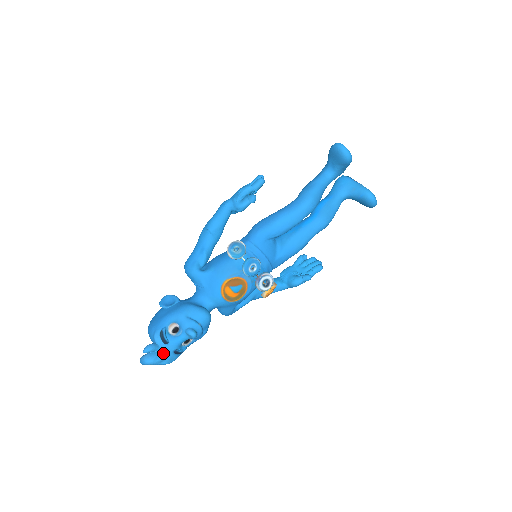
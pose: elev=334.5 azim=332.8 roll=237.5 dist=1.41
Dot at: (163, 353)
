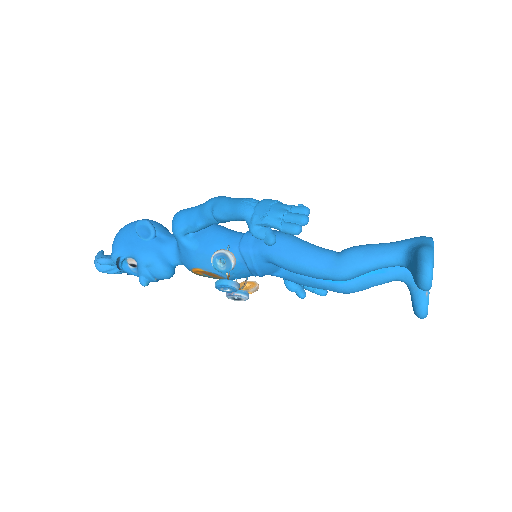
Dot at: (116, 269)
